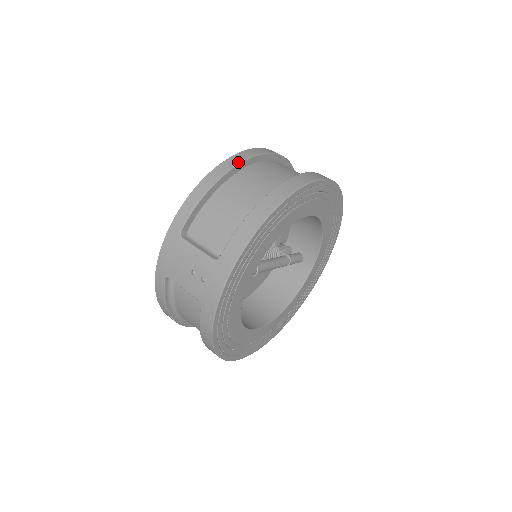
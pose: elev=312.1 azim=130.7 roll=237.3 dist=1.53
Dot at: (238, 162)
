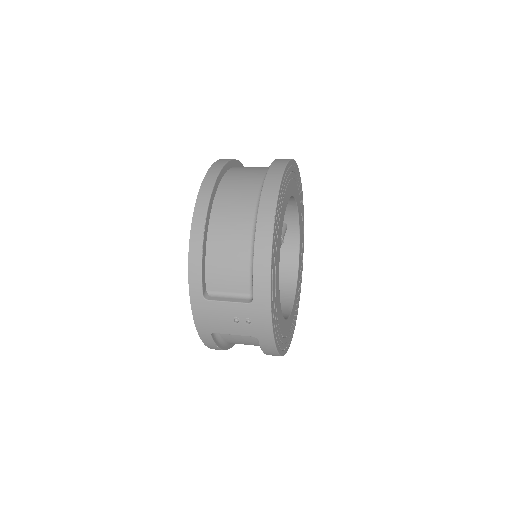
Dot at: (206, 204)
